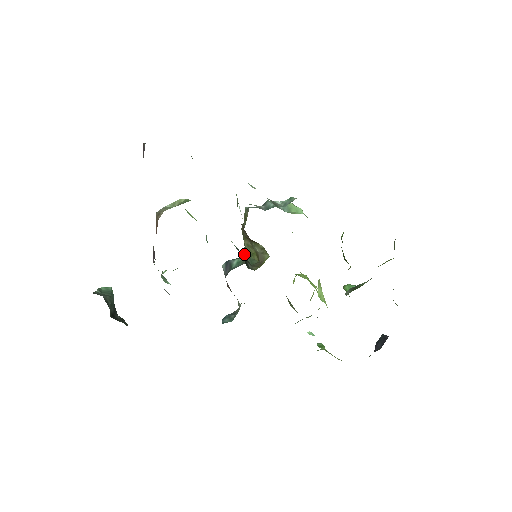
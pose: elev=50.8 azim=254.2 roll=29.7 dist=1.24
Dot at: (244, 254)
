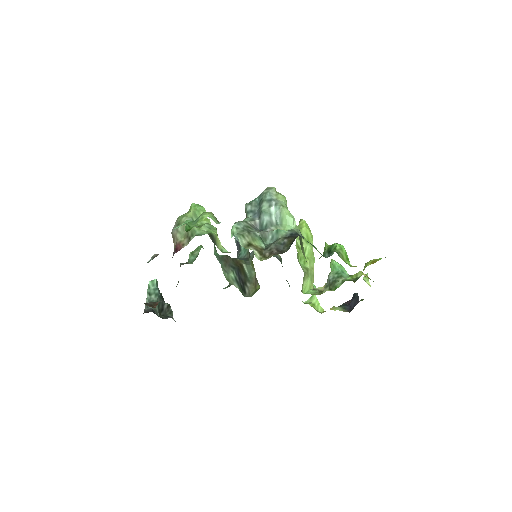
Dot at: occluded
